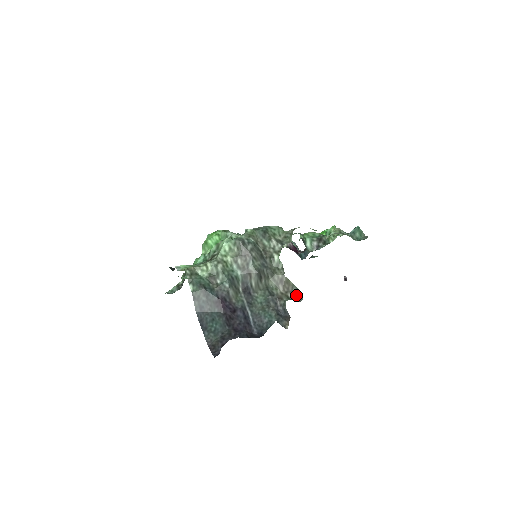
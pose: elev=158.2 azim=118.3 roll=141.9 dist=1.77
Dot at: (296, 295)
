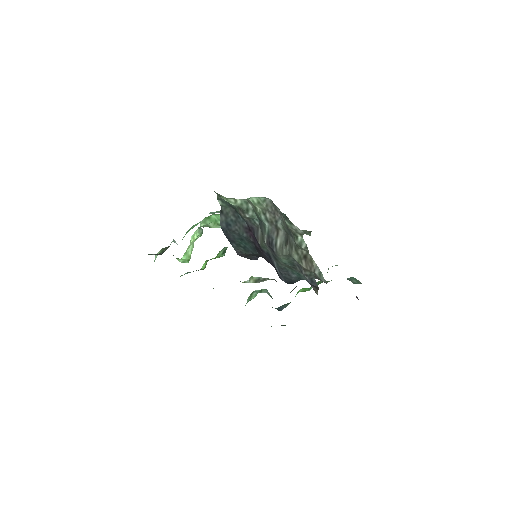
Dot at: (319, 277)
